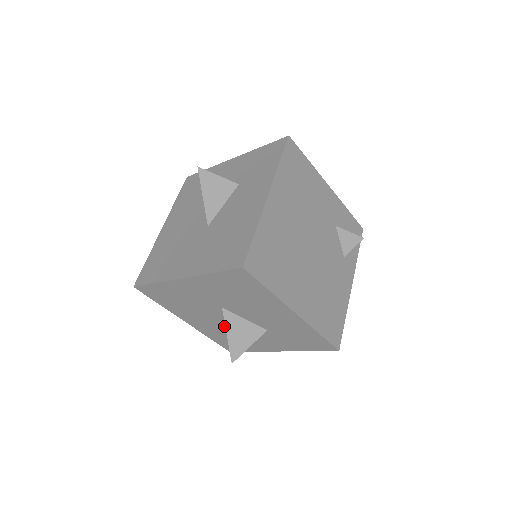
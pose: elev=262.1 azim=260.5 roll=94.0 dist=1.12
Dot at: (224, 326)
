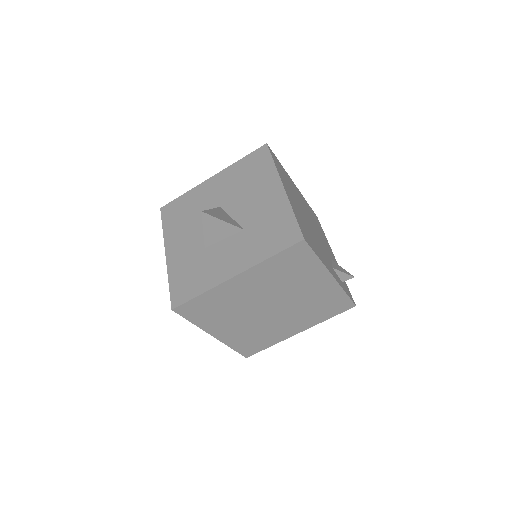
Dot at: (202, 243)
